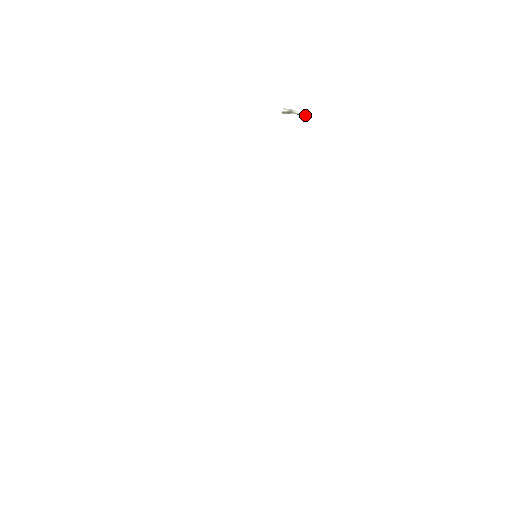
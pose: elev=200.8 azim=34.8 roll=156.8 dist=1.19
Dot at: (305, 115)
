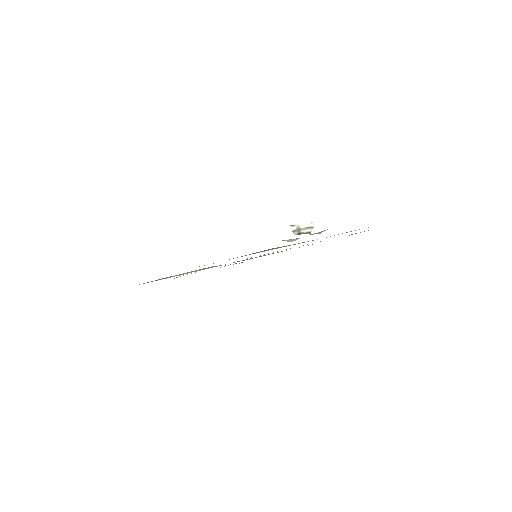
Dot at: (311, 228)
